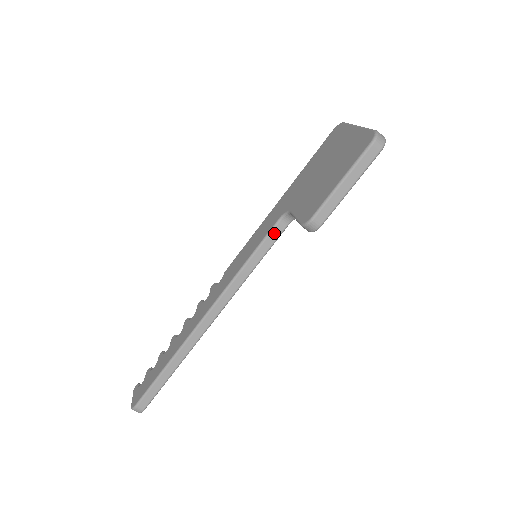
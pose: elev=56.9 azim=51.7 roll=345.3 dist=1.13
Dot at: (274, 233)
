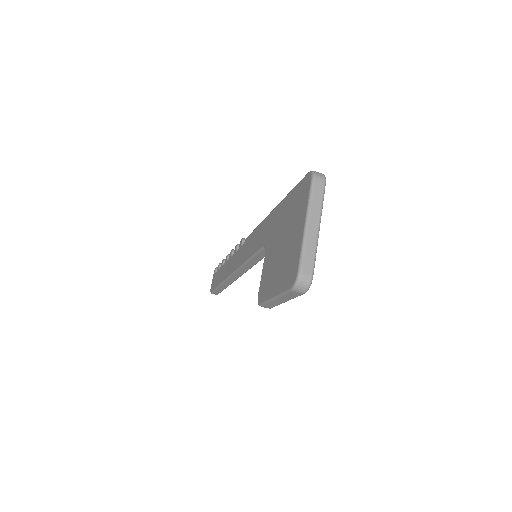
Dot at: (263, 252)
